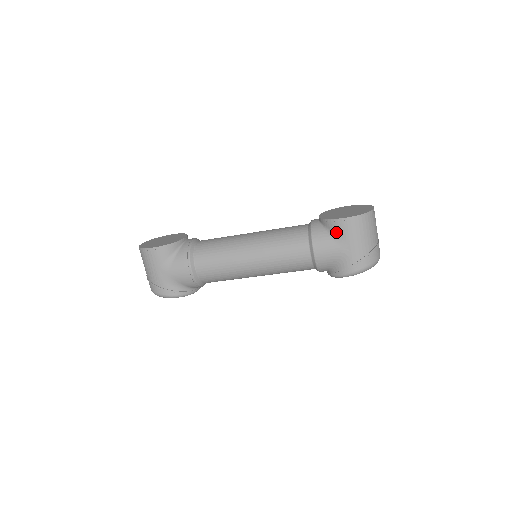
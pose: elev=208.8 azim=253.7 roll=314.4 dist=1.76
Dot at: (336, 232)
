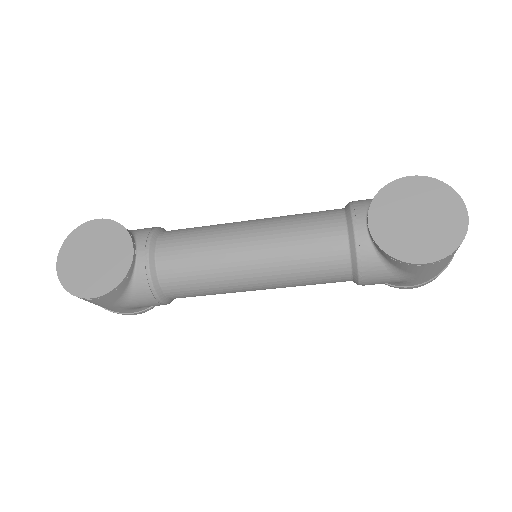
Dot at: (401, 269)
